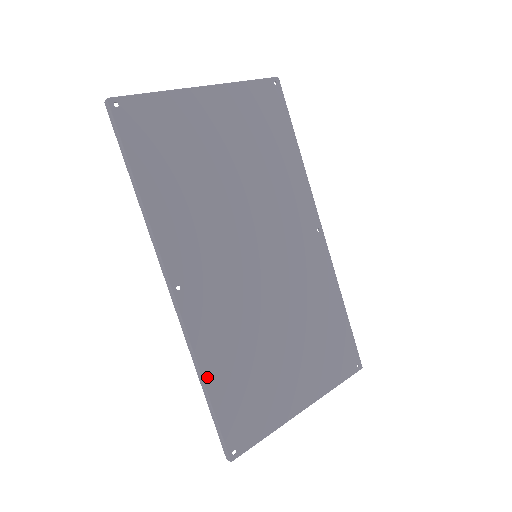
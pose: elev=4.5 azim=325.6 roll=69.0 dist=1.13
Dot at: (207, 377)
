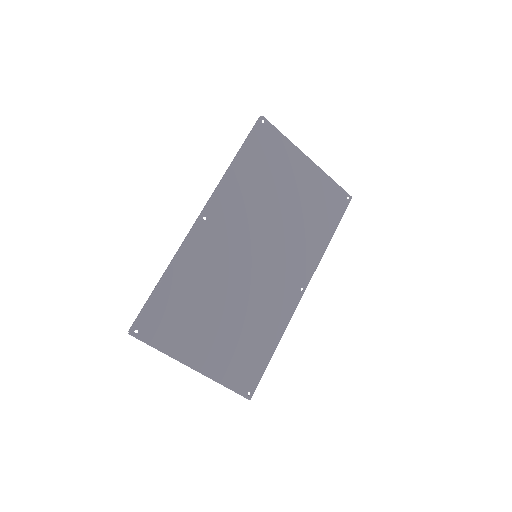
Dot at: (169, 275)
